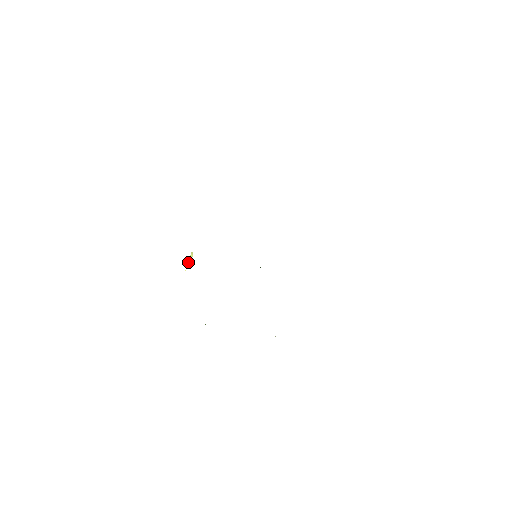
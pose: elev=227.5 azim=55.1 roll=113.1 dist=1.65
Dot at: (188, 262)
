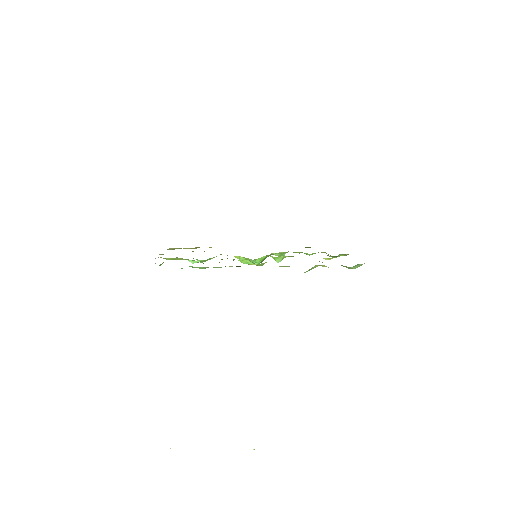
Dot at: occluded
